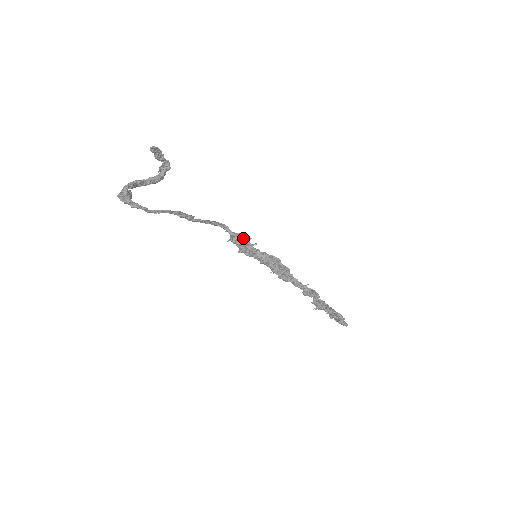
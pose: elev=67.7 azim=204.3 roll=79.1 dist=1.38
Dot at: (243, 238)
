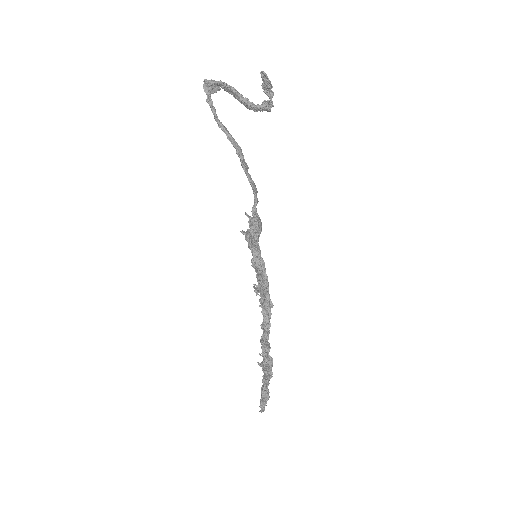
Dot at: (251, 223)
